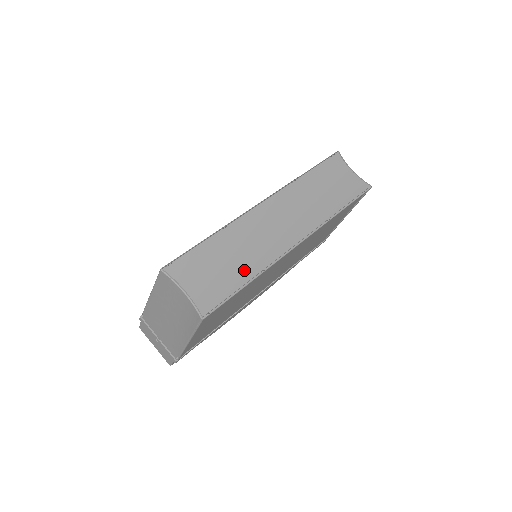
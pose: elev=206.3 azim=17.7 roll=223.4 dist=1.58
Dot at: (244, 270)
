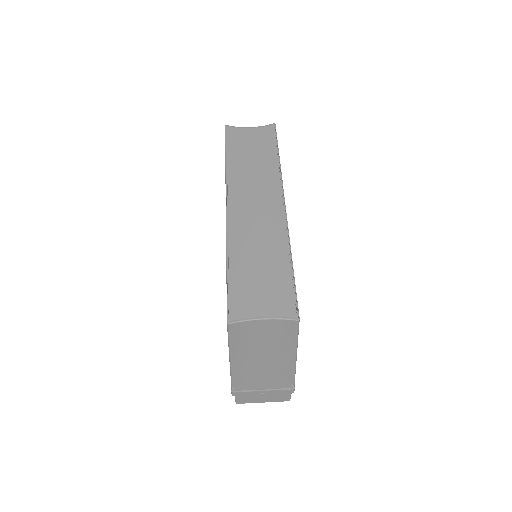
Dot at: (278, 260)
